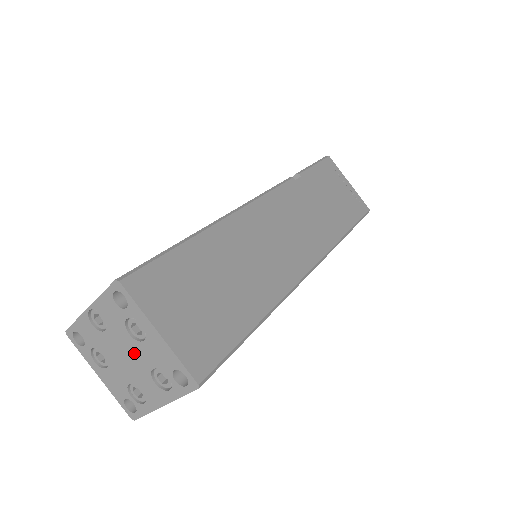
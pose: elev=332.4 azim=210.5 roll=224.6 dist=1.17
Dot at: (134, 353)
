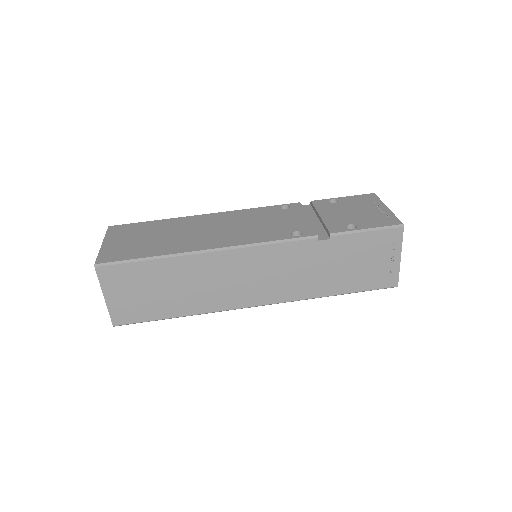
Dot at: occluded
